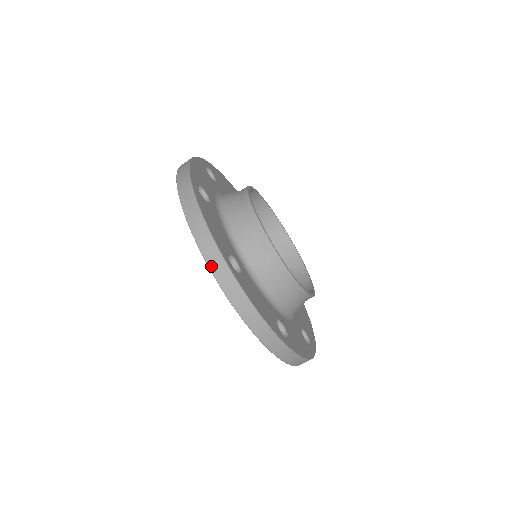
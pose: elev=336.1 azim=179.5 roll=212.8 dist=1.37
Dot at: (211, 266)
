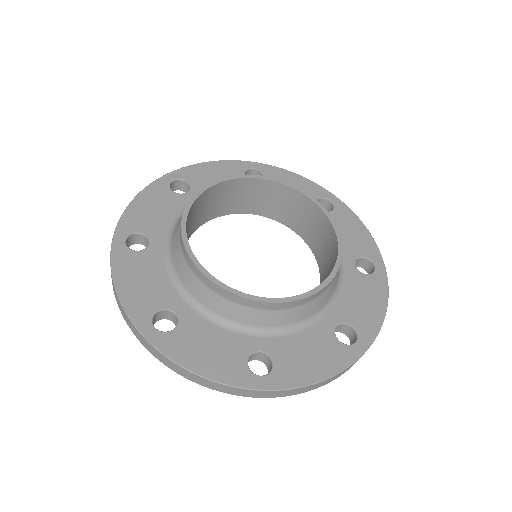
Dot at: (137, 337)
